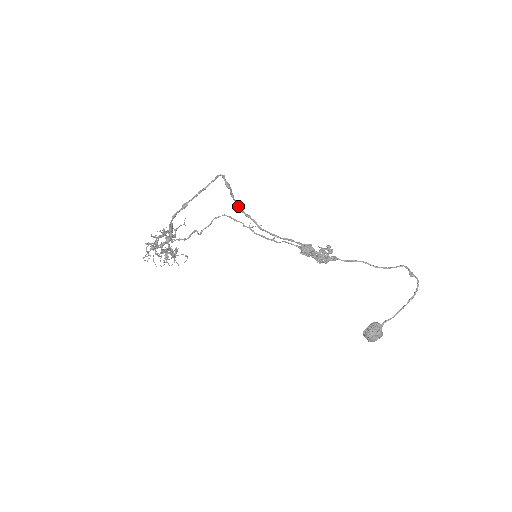
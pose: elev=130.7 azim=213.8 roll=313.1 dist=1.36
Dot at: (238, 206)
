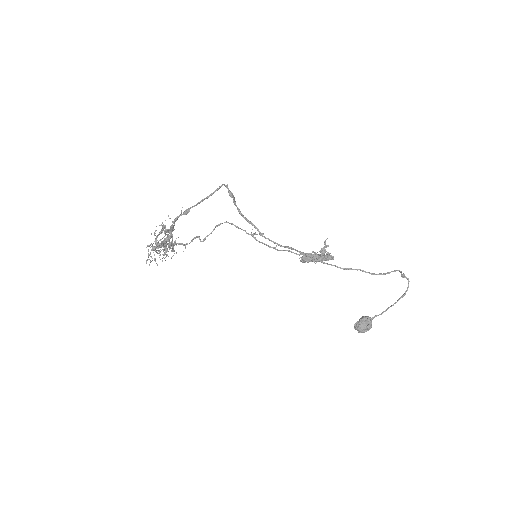
Dot at: (241, 213)
